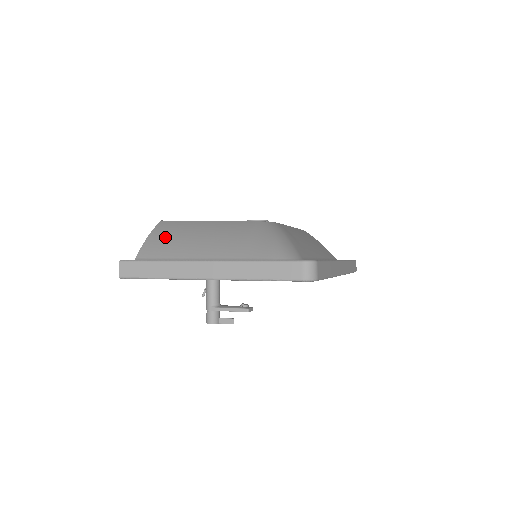
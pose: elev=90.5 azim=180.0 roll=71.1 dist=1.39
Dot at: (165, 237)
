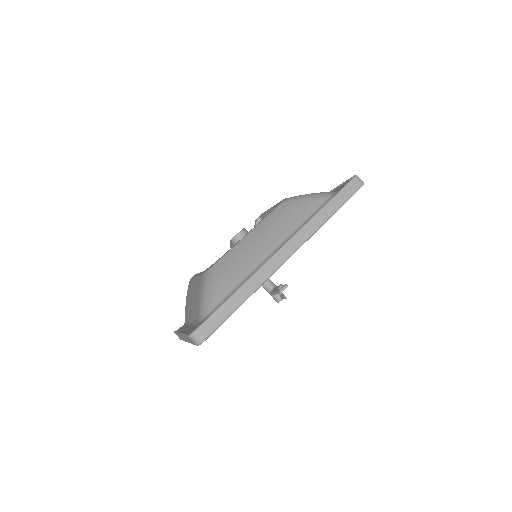
Dot at: (187, 300)
